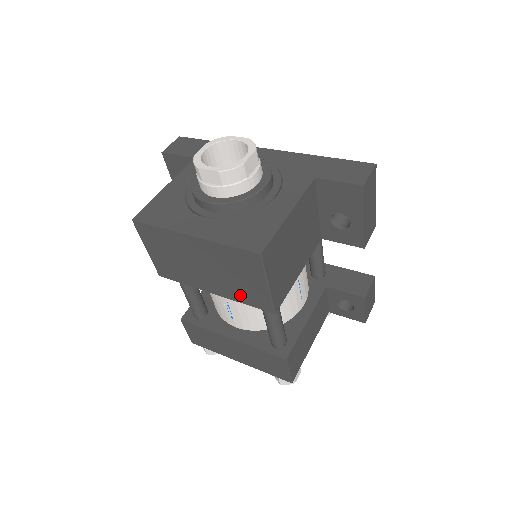
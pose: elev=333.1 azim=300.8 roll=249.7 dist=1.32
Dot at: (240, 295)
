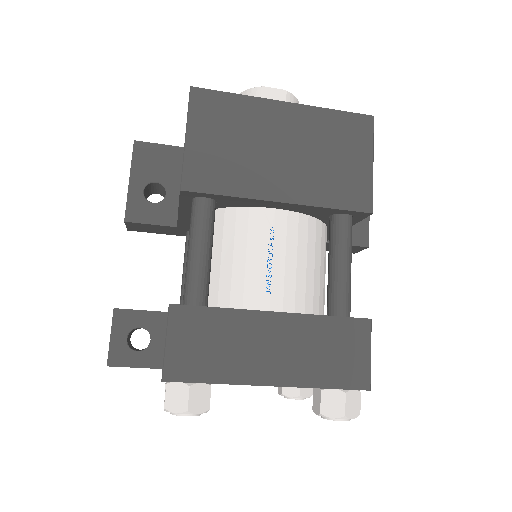
Dot at: (328, 191)
